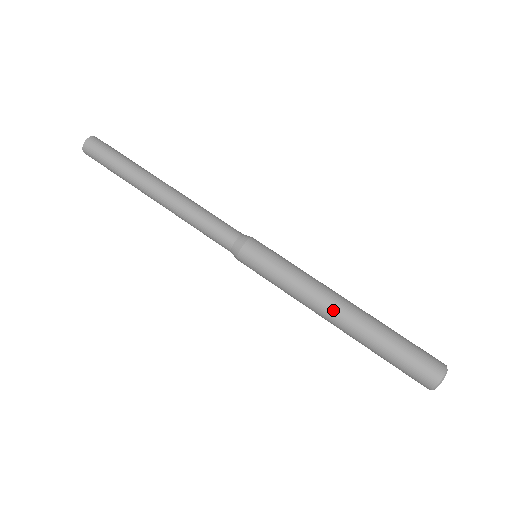
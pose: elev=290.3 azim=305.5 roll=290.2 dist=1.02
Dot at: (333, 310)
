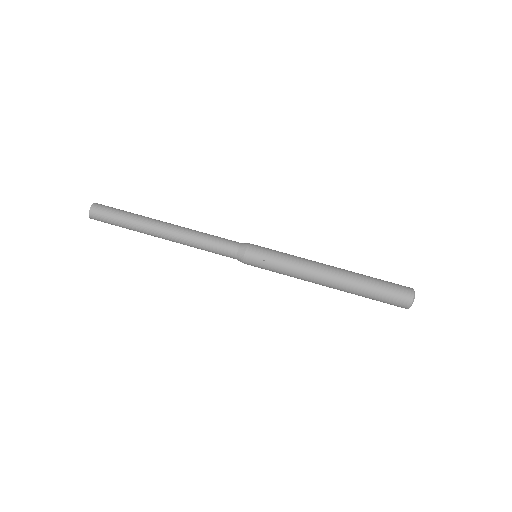
Dot at: (327, 271)
